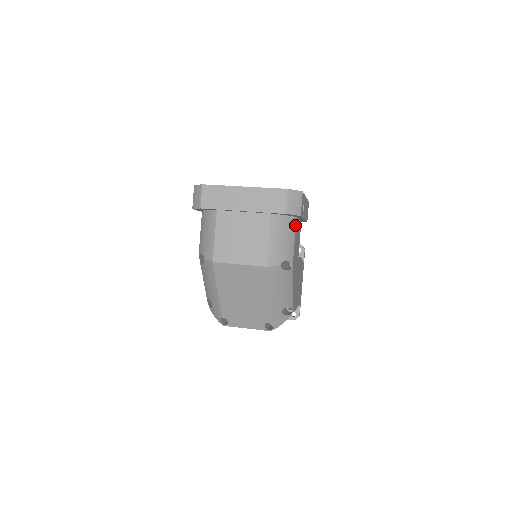
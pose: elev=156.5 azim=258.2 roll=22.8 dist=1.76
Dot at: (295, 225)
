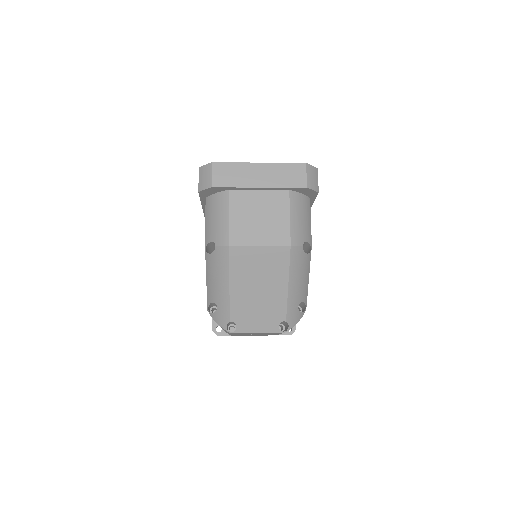
Dot at: occluded
